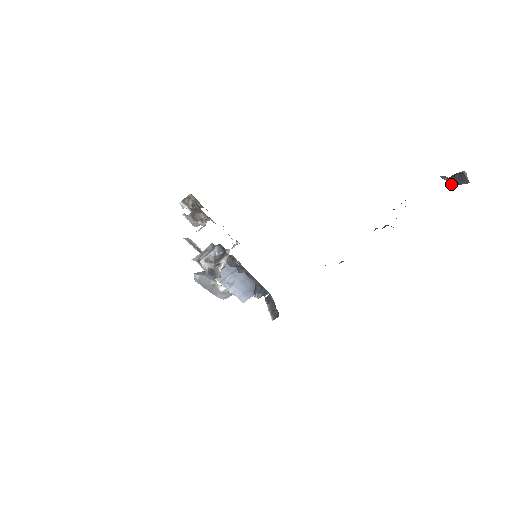
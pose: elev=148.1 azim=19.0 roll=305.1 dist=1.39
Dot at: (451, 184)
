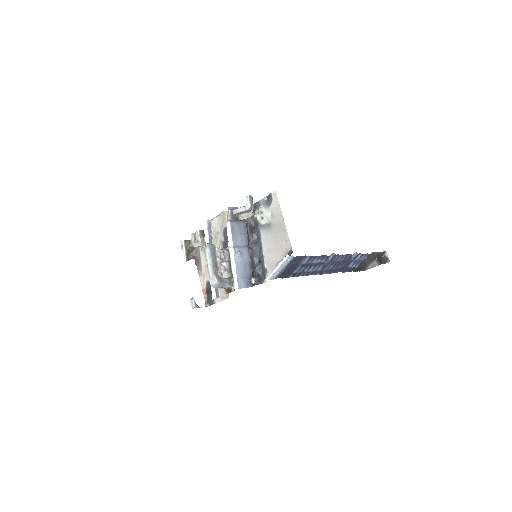
Dot at: (379, 262)
